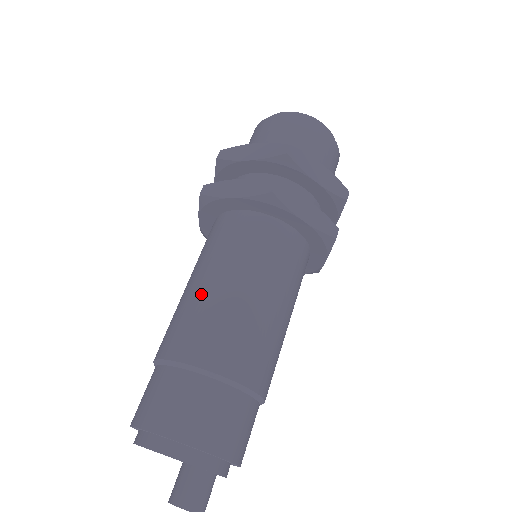
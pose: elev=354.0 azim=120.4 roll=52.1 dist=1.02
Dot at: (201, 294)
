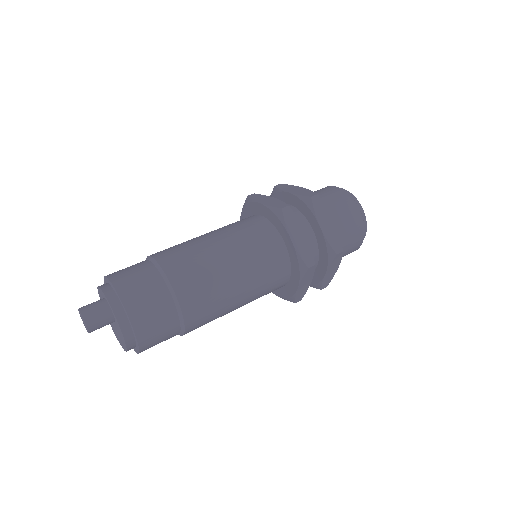
Dot at: occluded
